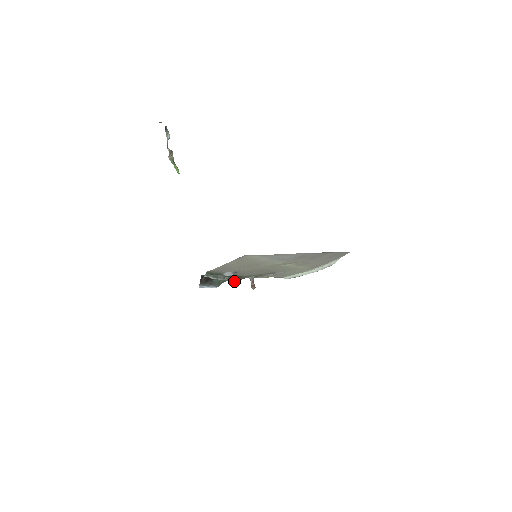
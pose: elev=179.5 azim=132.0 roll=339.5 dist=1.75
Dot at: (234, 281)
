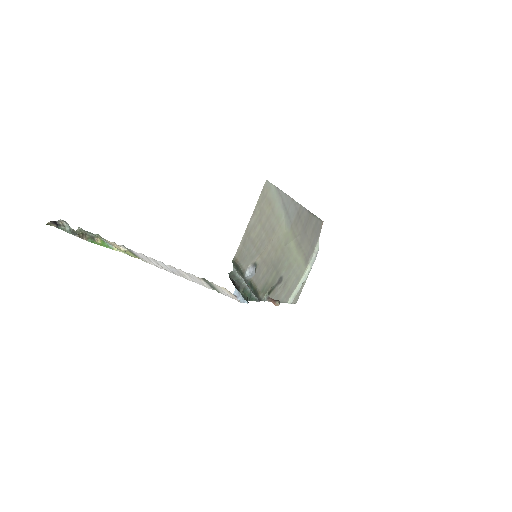
Dot at: (256, 299)
